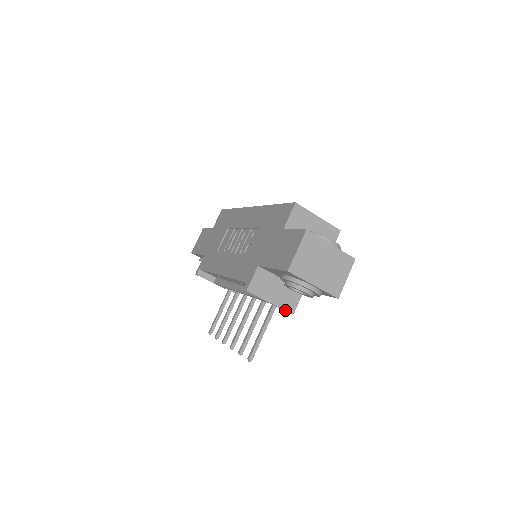
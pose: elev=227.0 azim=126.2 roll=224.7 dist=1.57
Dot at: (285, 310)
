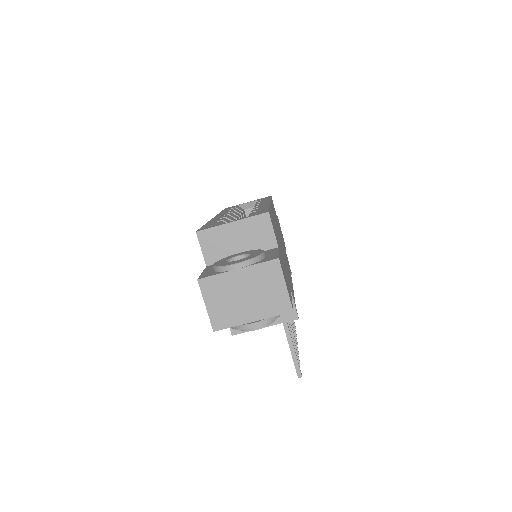
Dot at: occluded
